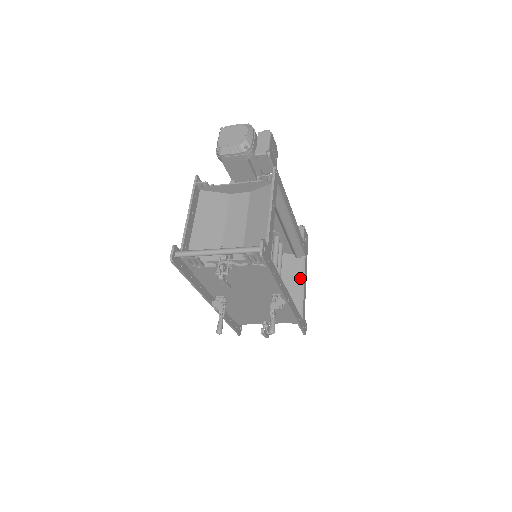
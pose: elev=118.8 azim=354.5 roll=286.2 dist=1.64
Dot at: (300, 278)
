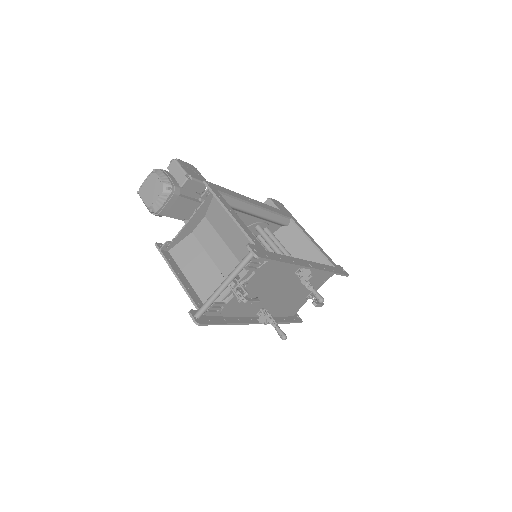
Dot at: (304, 239)
